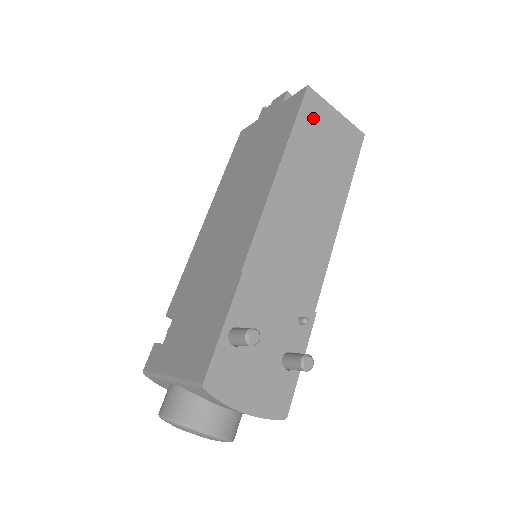
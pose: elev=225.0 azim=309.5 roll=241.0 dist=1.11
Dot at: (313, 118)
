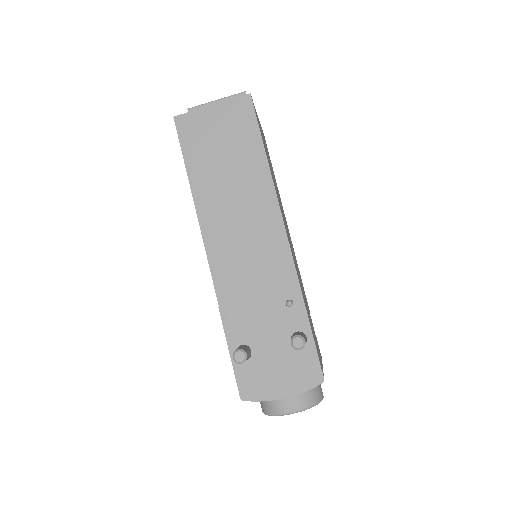
Dot at: (195, 137)
